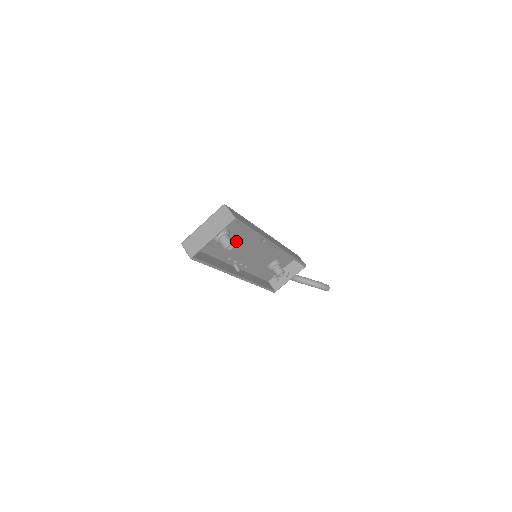
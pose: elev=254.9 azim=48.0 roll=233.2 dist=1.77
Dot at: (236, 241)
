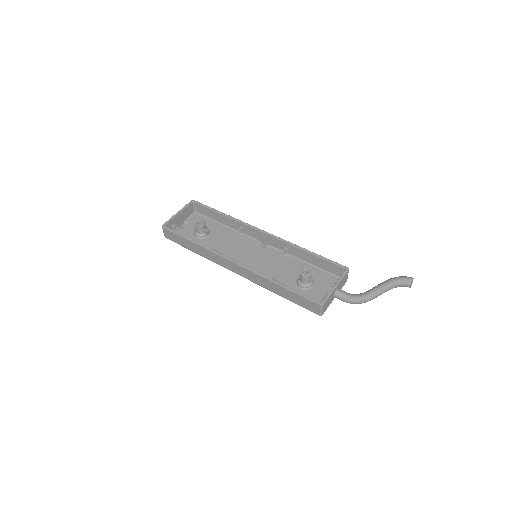
Dot at: (223, 242)
